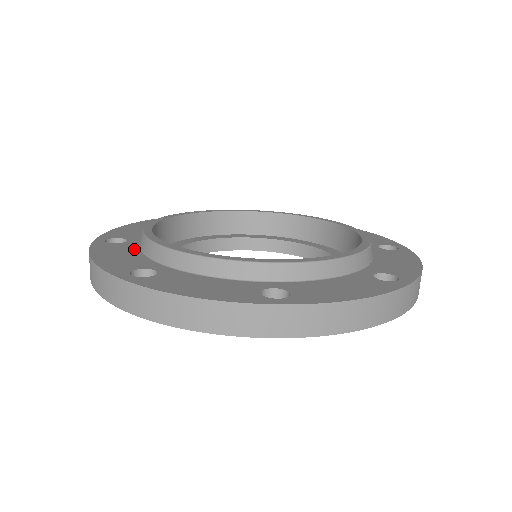
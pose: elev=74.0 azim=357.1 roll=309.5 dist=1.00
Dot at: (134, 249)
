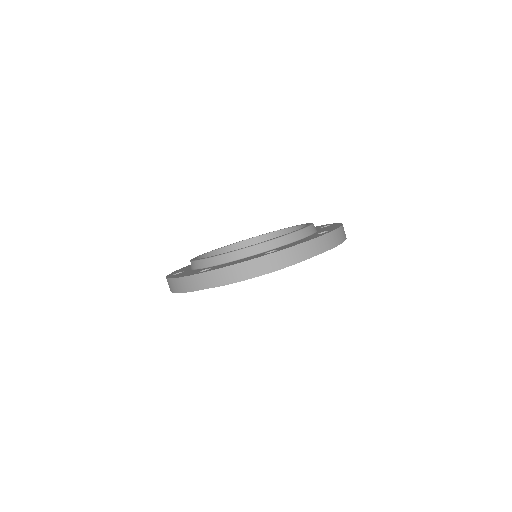
Dot at: occluded
